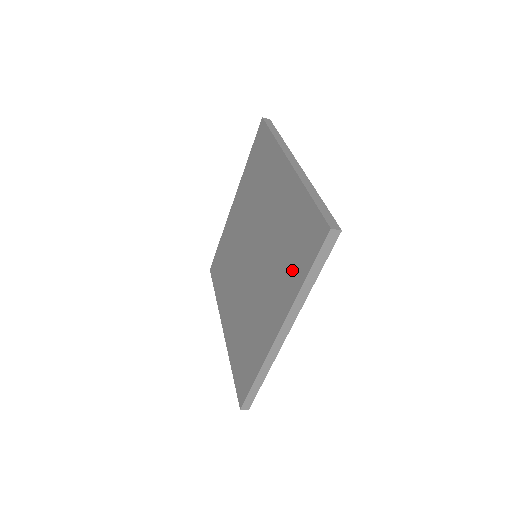
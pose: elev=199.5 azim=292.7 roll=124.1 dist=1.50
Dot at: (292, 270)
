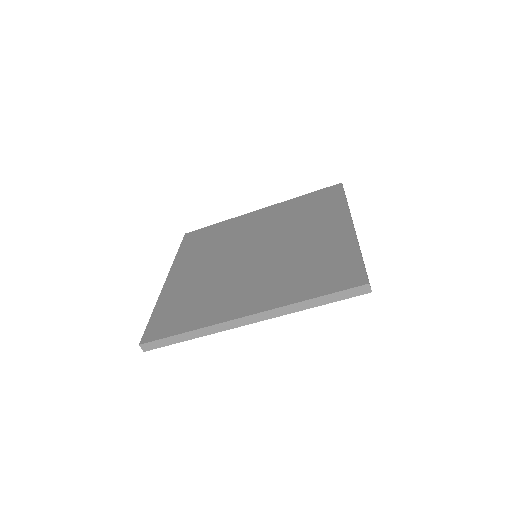
Dot at: (301, 285)
